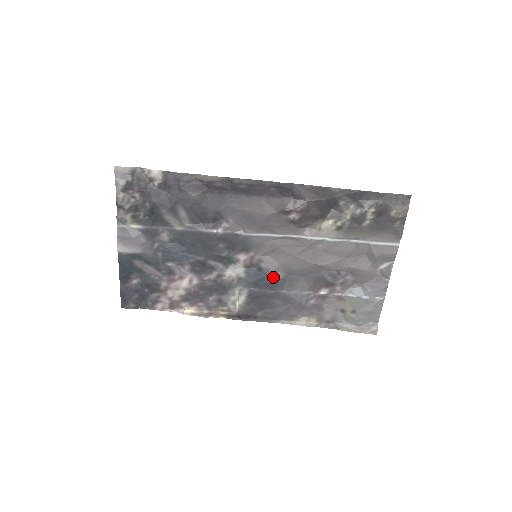
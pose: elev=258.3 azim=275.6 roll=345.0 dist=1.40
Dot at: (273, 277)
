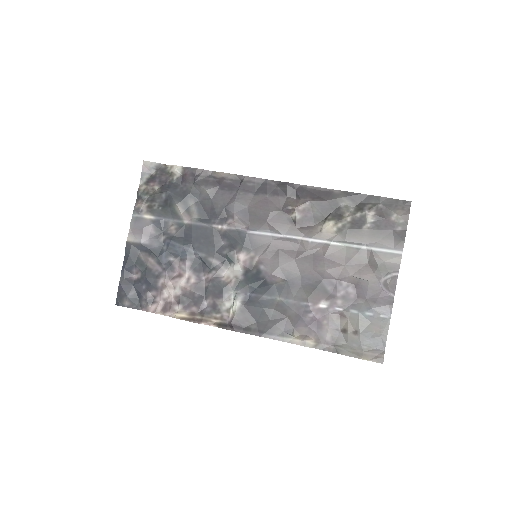
Dot at: (271, 281)
